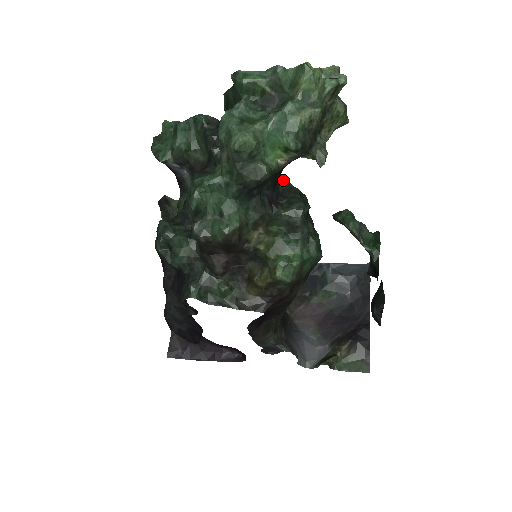
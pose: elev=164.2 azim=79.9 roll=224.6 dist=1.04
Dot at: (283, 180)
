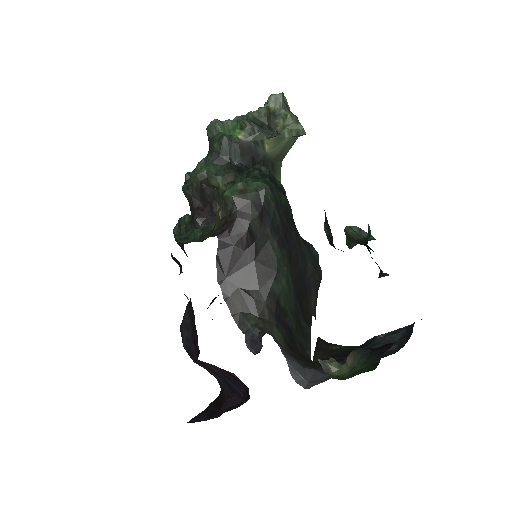
Dot at: occluded
